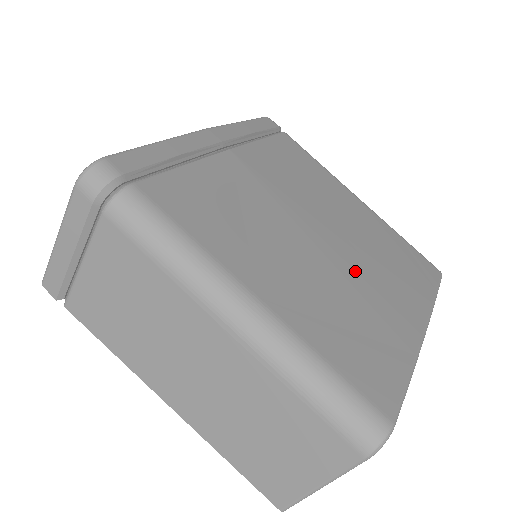
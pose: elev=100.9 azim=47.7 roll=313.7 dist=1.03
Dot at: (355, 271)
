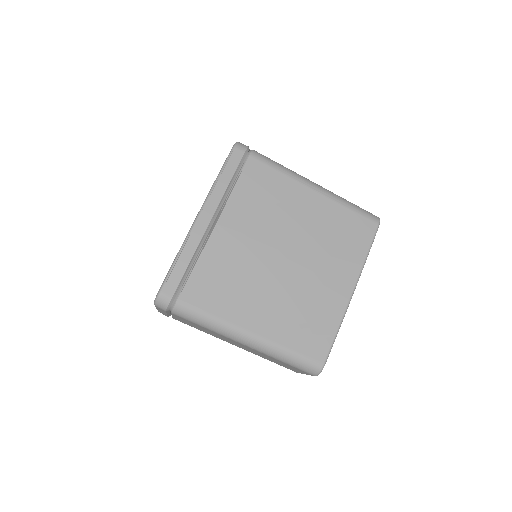
Dot at: (306, 276)
